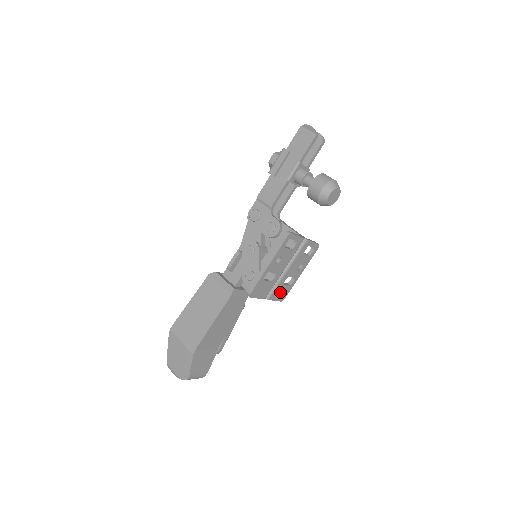
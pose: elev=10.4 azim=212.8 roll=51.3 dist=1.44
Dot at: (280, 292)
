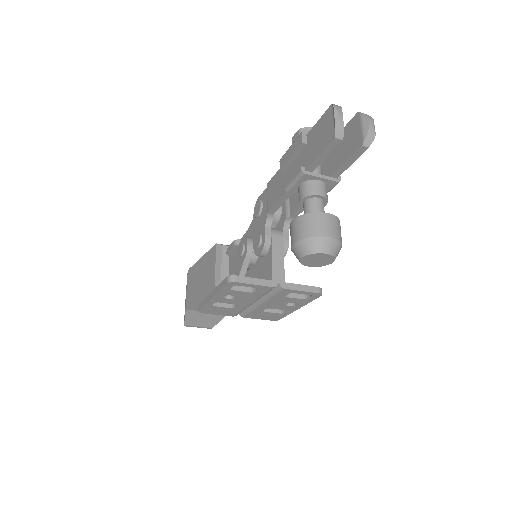
Dot at: (263, 315)
